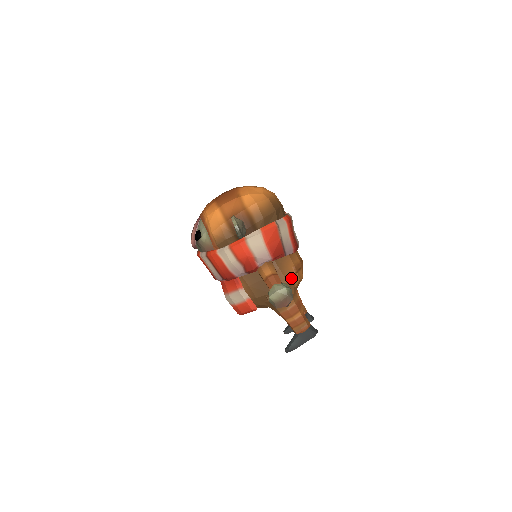
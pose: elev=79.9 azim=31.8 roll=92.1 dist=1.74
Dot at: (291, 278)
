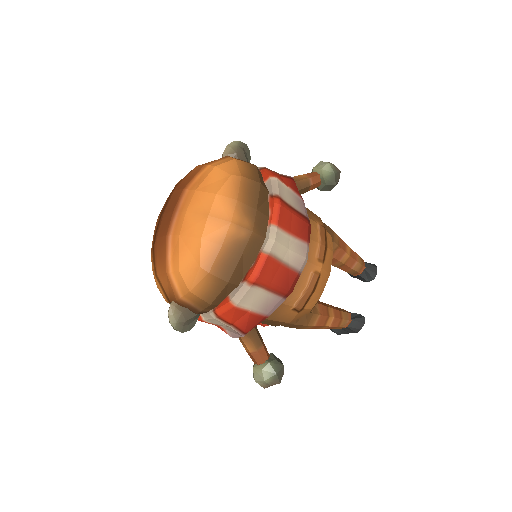
Dot at: (294, 317)
